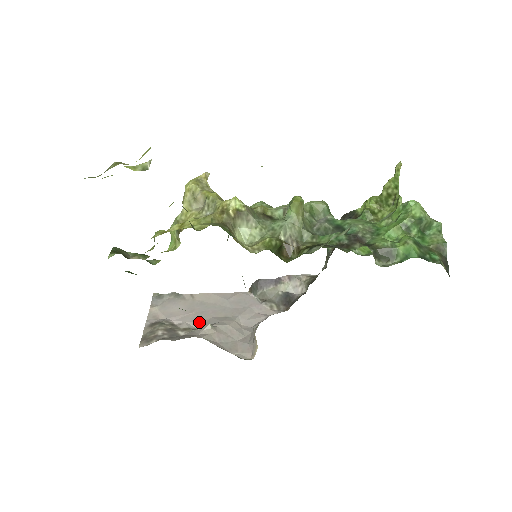
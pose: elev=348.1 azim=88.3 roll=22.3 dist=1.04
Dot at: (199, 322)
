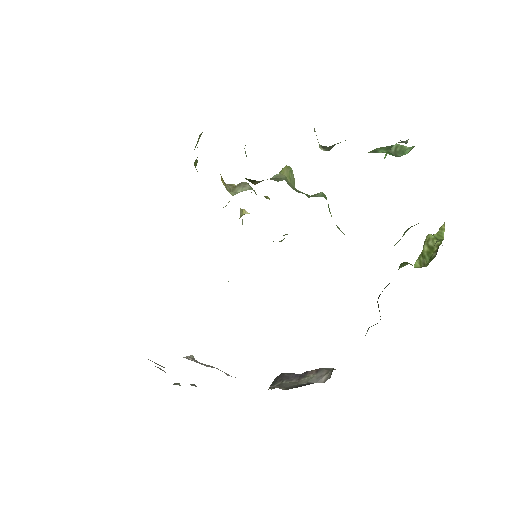
Dot at: occluded
